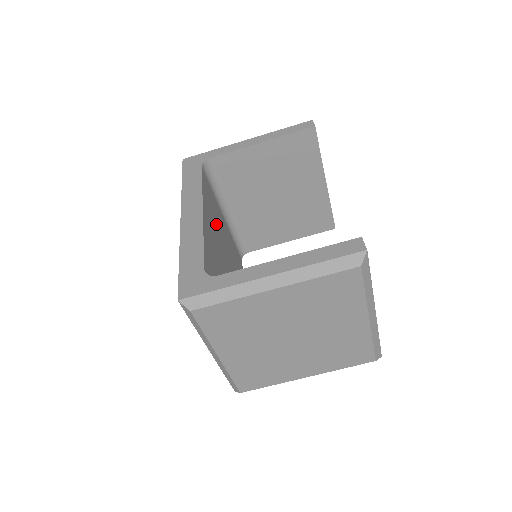
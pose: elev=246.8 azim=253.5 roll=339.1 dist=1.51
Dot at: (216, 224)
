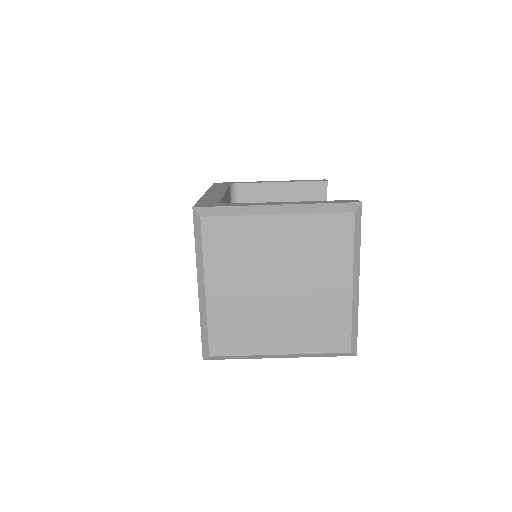
Dot at: occluded
